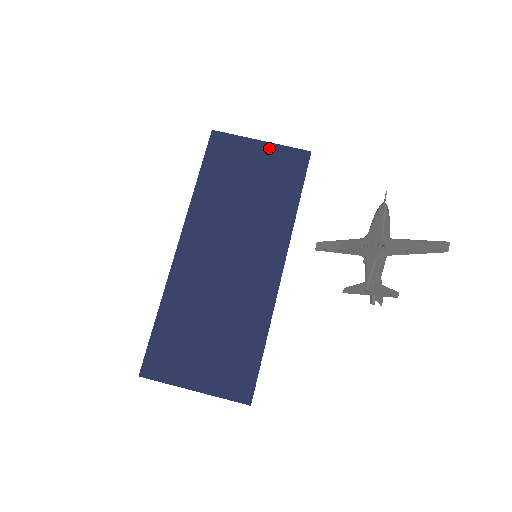
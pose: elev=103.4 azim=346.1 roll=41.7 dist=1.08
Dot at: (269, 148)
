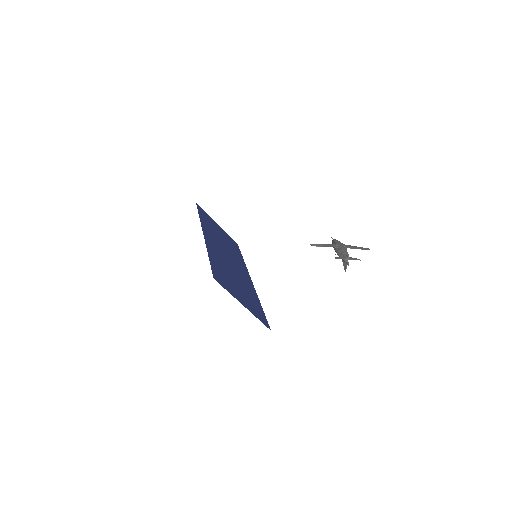
Dot at: (222, 230)
